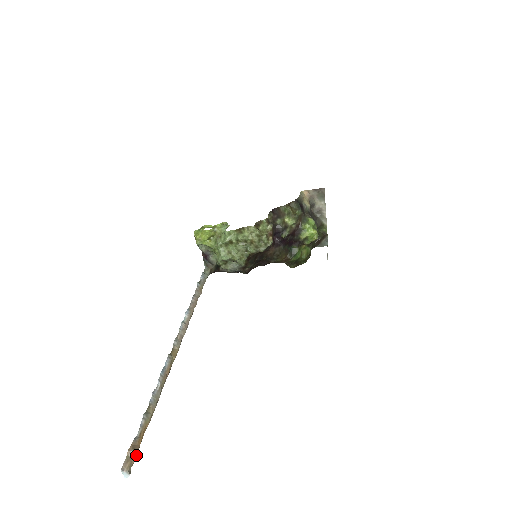
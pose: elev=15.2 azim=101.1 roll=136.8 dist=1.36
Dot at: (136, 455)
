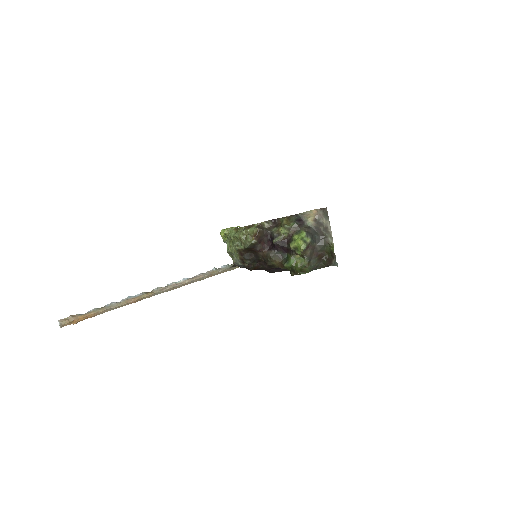
Dot at: (71, 320)
